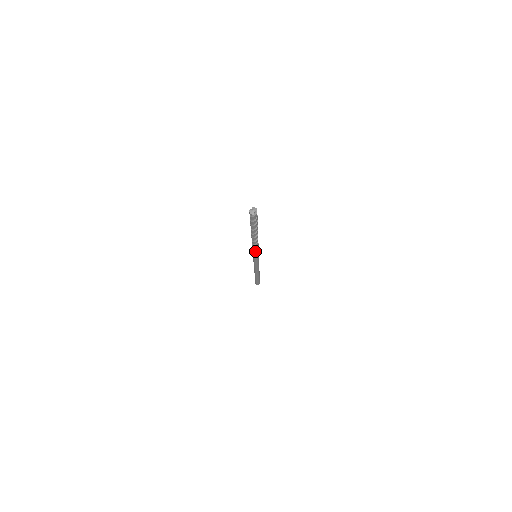
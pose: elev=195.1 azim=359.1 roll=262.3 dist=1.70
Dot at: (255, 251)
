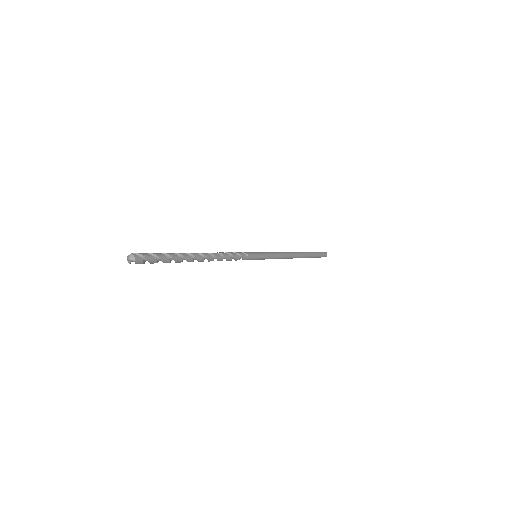
Dot at: (234, 259)
